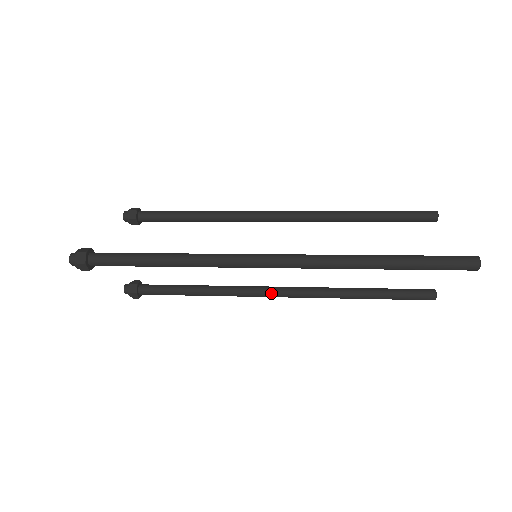
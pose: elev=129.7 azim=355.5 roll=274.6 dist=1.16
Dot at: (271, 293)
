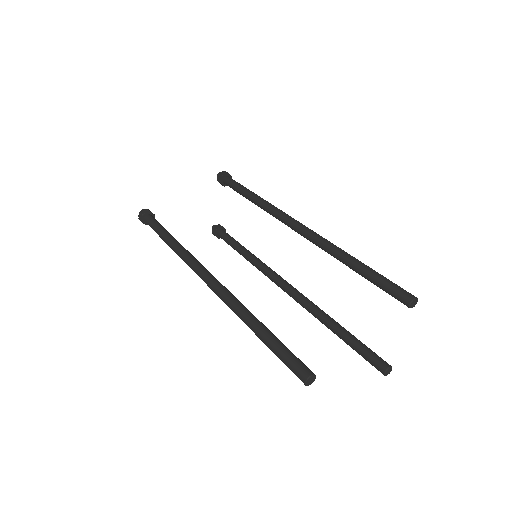
Dot at: (278, 285)
